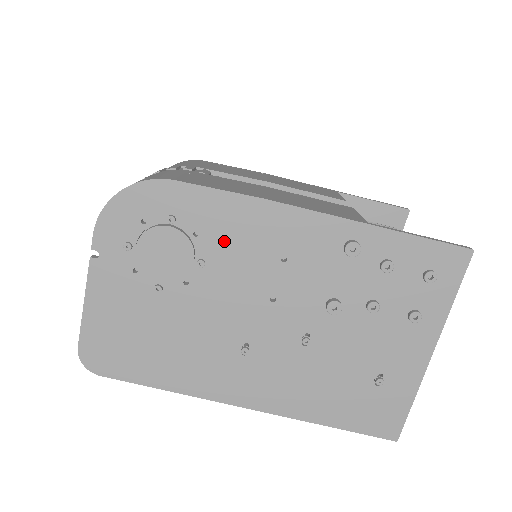
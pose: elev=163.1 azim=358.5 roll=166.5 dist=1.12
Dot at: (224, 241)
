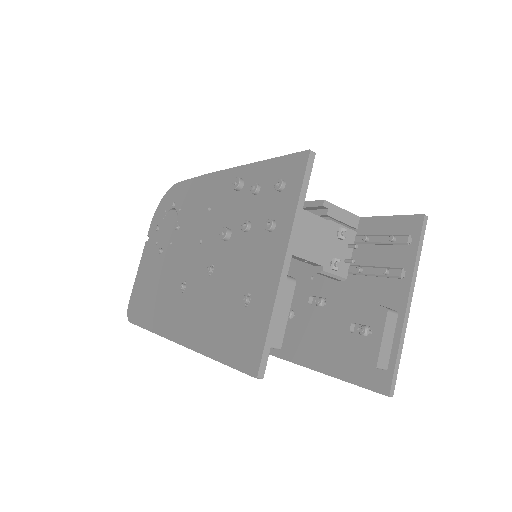
Dot at: (189, 209)
